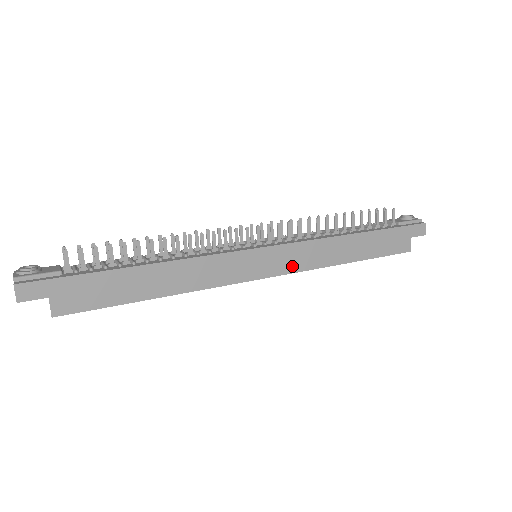
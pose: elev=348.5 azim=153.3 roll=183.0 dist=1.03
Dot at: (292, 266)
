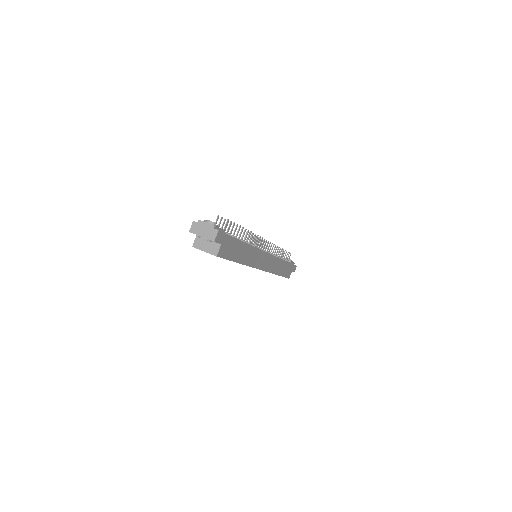
Dot at: (268, 268)
